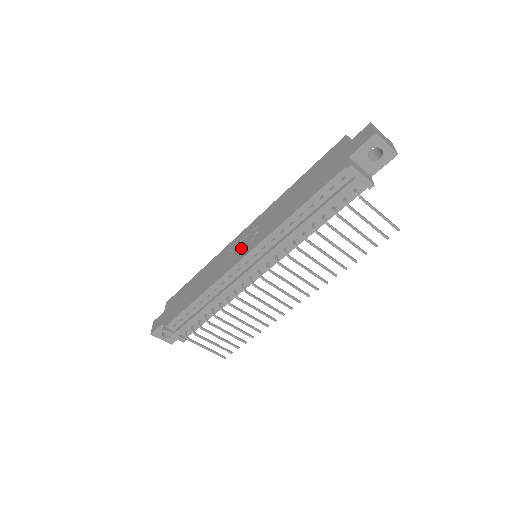
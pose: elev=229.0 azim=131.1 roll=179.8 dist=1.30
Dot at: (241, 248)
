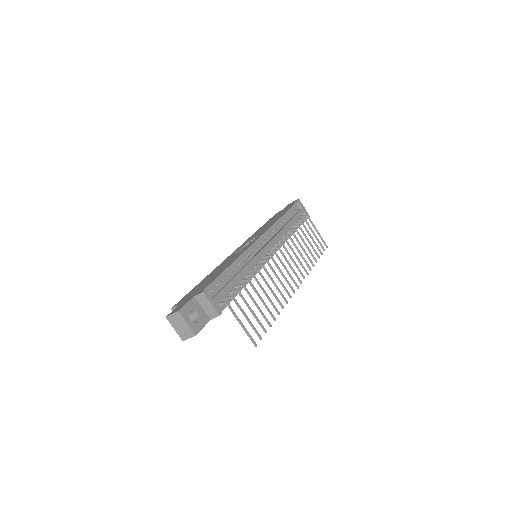
Dot at: occluded
